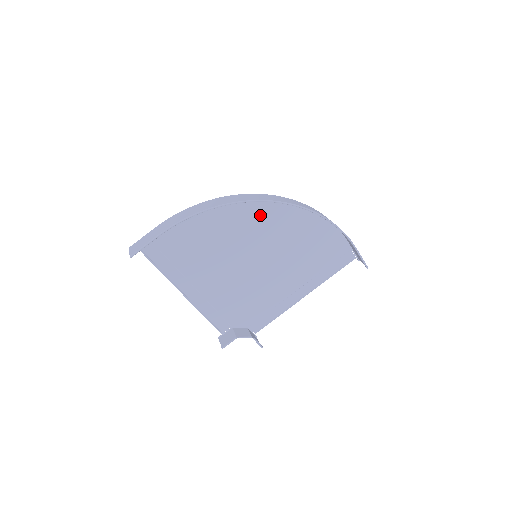
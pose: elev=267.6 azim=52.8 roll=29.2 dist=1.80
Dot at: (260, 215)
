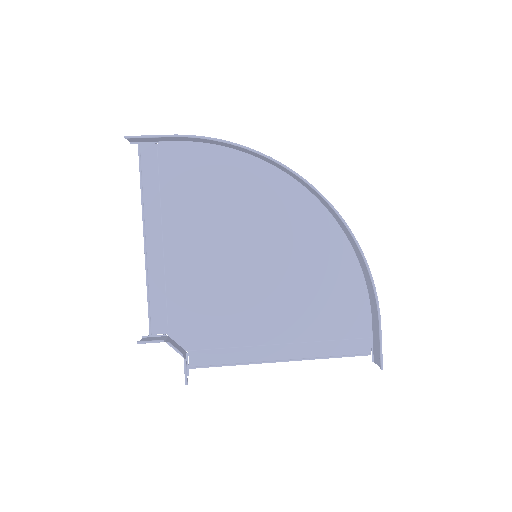
Dot at: (290, 210)
